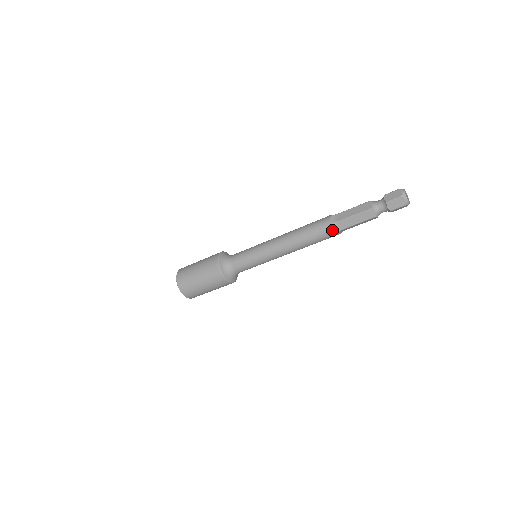
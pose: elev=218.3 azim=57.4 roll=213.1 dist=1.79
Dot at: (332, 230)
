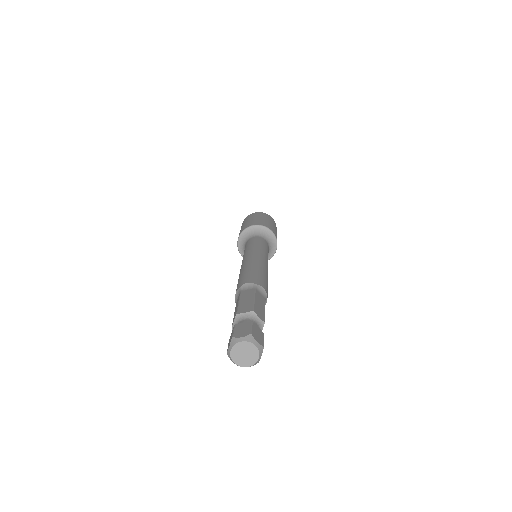
Dot at: occluded
